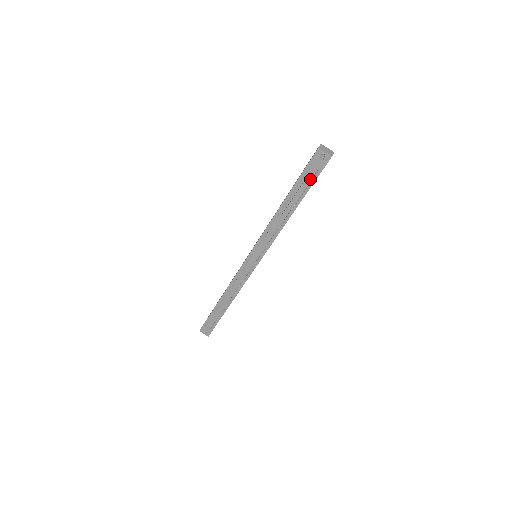
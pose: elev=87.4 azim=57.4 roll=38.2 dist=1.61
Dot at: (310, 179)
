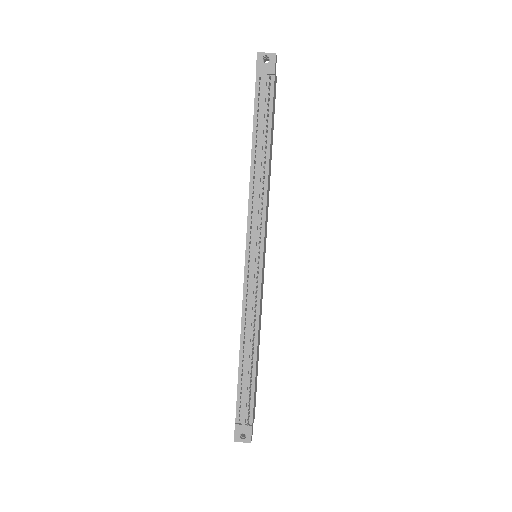
Dot at: (267, 97)
